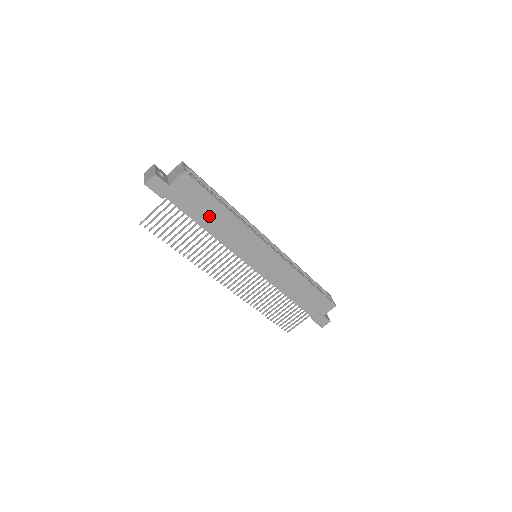
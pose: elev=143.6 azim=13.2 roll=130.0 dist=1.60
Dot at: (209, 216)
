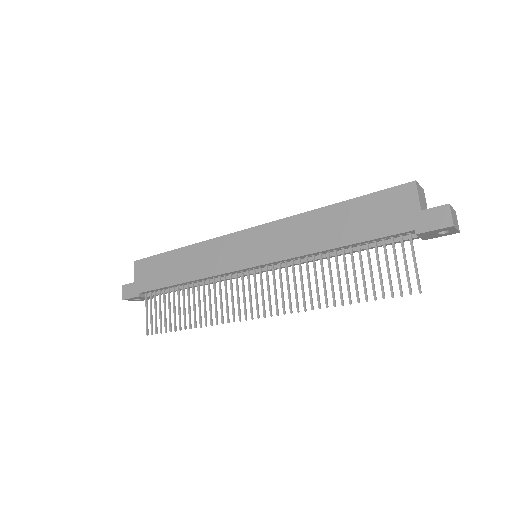
Dot at: (174, 270)
